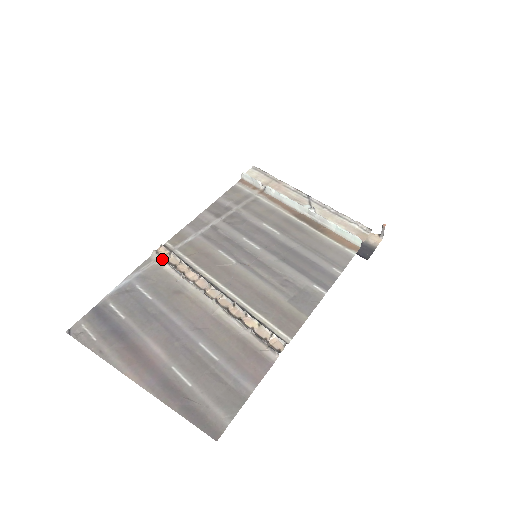
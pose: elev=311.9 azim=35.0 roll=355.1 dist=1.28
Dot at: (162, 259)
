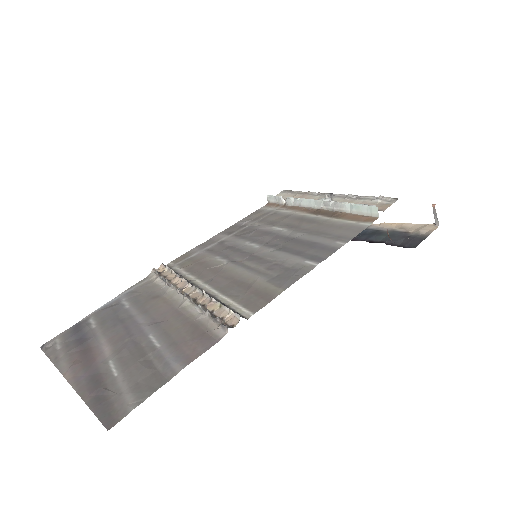
Dot at: (156, 274)
